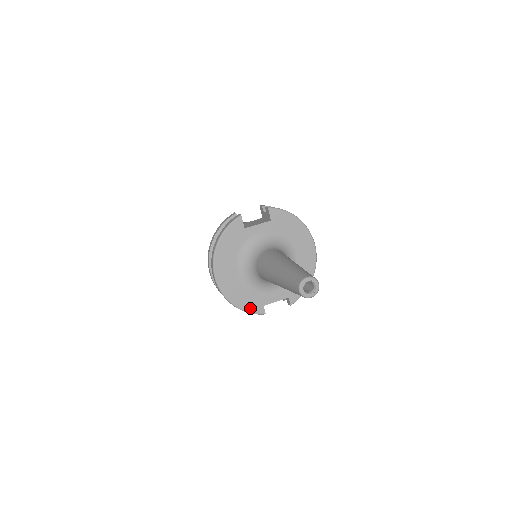
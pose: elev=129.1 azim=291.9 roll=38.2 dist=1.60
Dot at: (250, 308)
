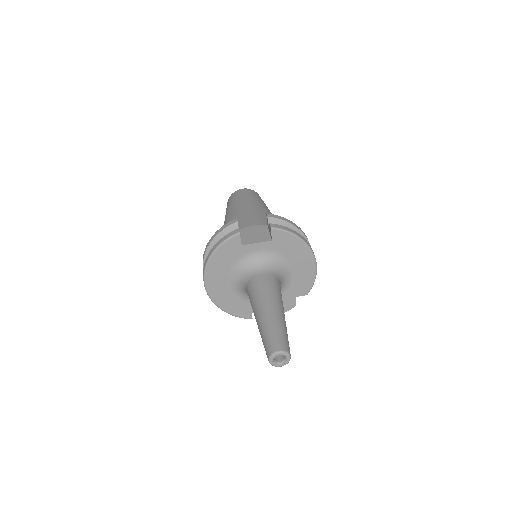
Dot at: (237, 313)
